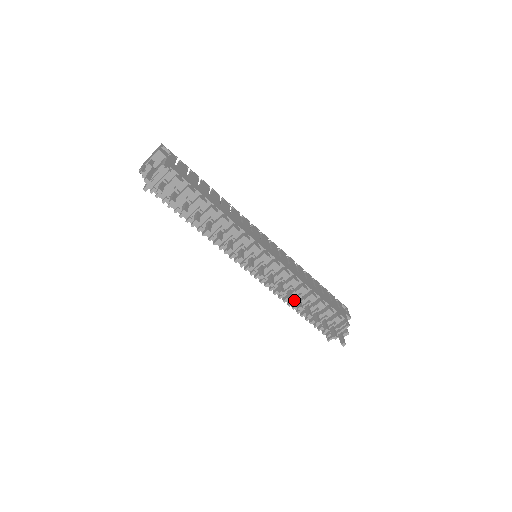
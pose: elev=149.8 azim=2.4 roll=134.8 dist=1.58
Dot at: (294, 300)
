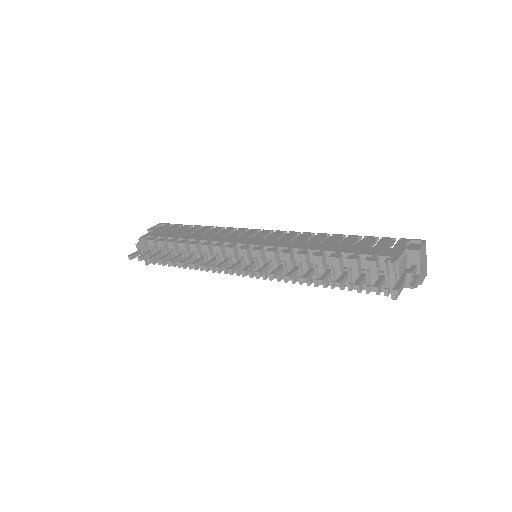
Dot at: occluded
